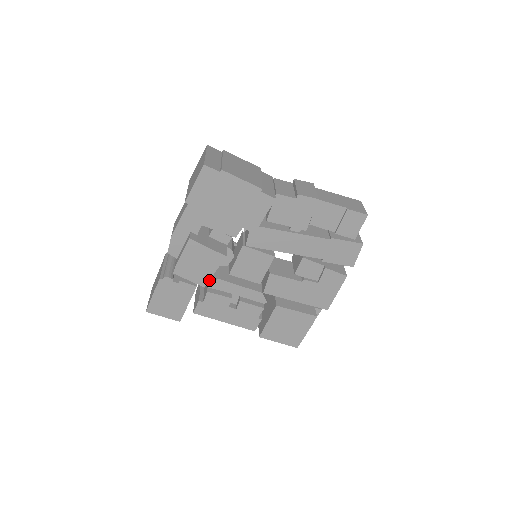
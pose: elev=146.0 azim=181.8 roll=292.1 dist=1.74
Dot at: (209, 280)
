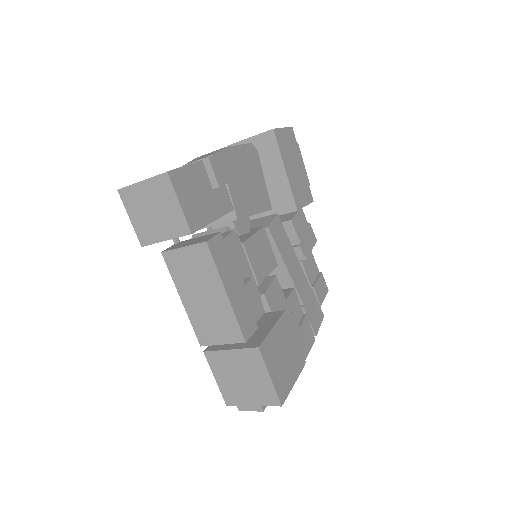
Dot at: (226, 228)
